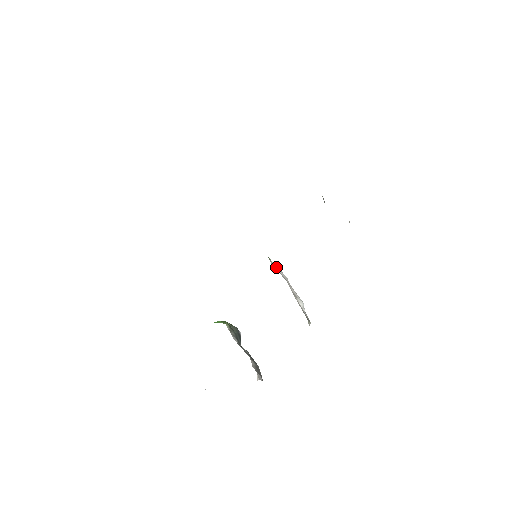
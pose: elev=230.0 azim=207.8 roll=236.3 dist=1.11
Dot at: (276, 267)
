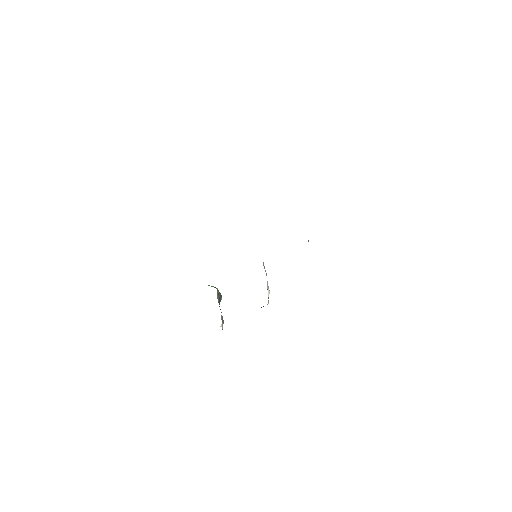
Dot at: (264, 267)
